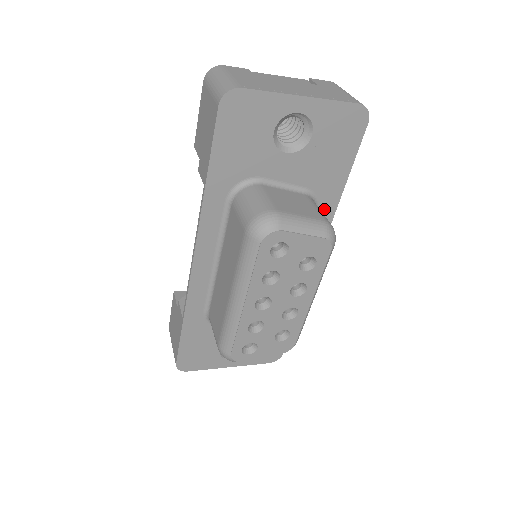
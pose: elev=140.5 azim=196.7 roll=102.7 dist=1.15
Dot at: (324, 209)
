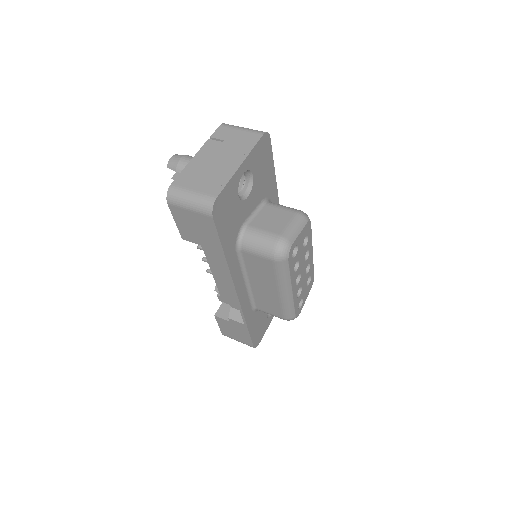
Dot at: (273, 198)
